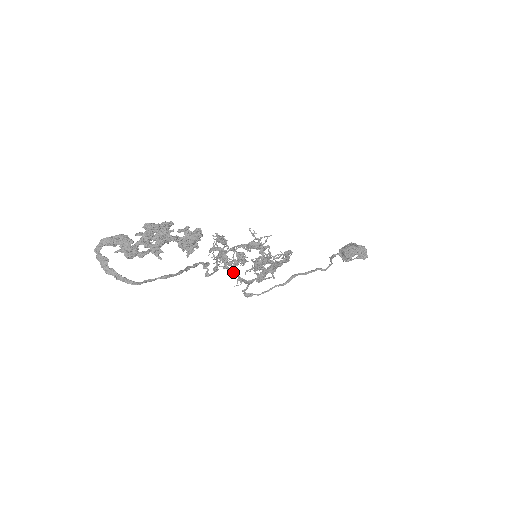
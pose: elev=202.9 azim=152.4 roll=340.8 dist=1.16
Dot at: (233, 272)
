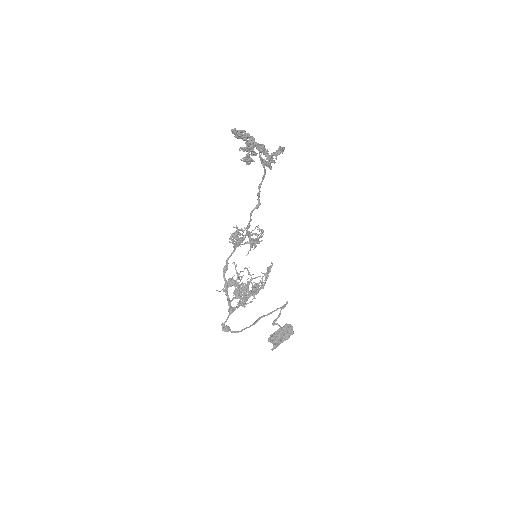
Dot at: occluded
